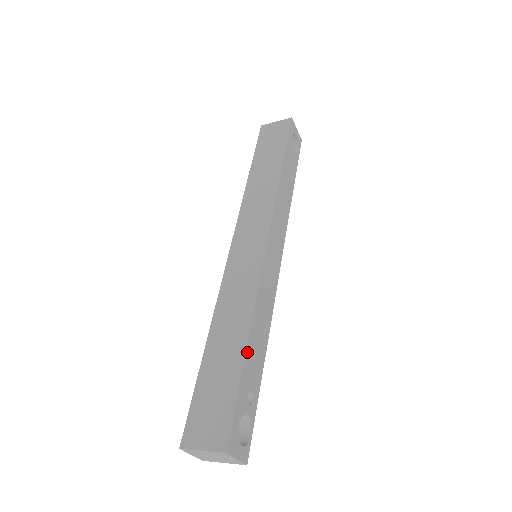
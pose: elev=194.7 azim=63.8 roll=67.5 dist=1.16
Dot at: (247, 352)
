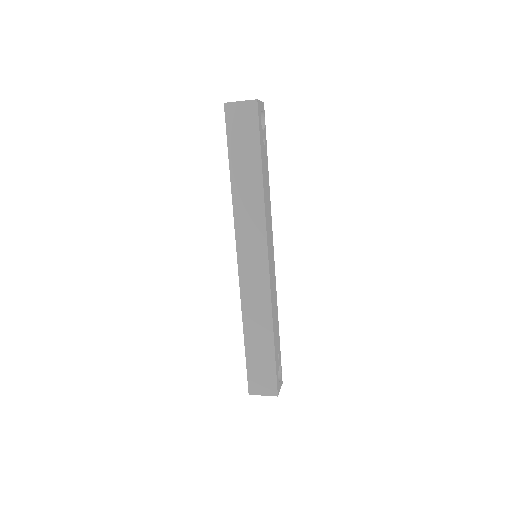
Dot at: (274, 341)
